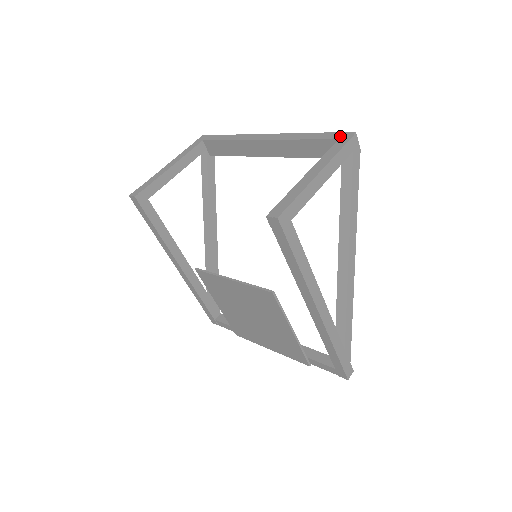
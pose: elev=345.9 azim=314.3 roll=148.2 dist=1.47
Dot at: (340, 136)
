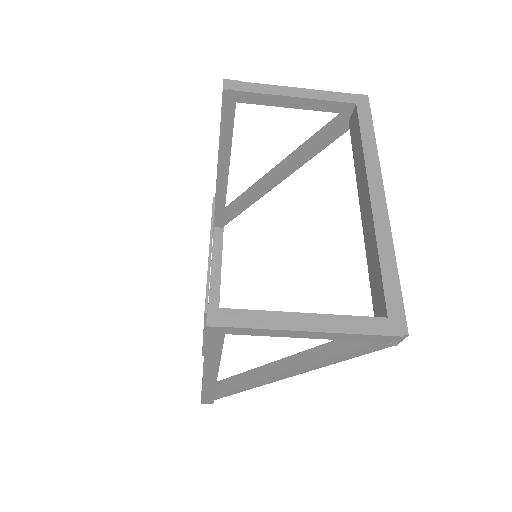
Dot at: (395, 316)
